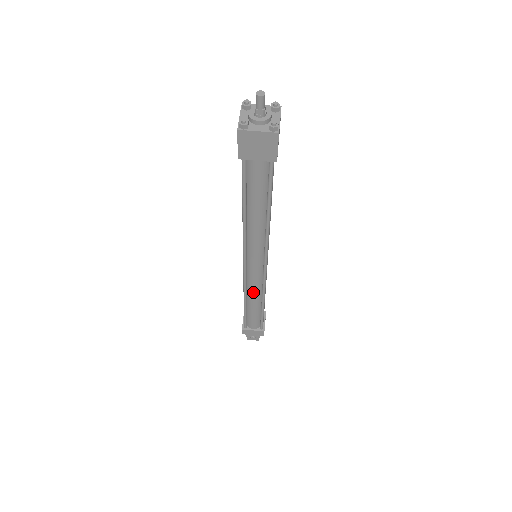
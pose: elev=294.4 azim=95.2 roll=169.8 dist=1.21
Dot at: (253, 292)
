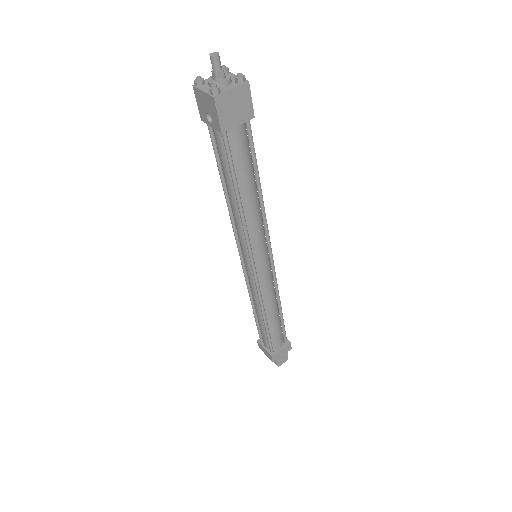
Dot at: (269, 299)
